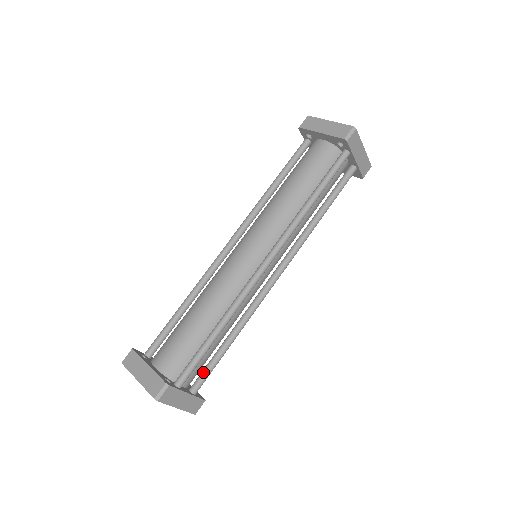
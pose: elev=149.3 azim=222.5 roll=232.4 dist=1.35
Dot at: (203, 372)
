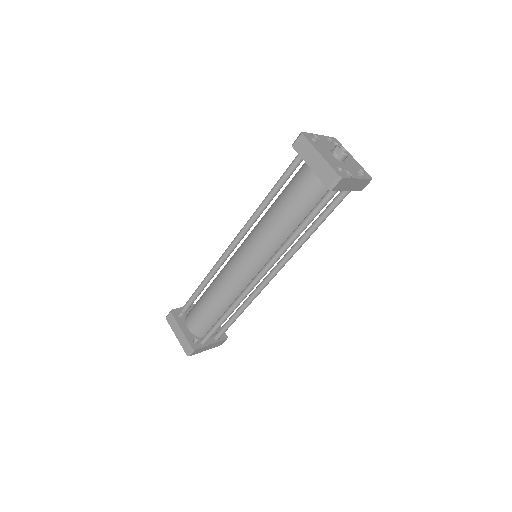
Dot at: (221, 330)
